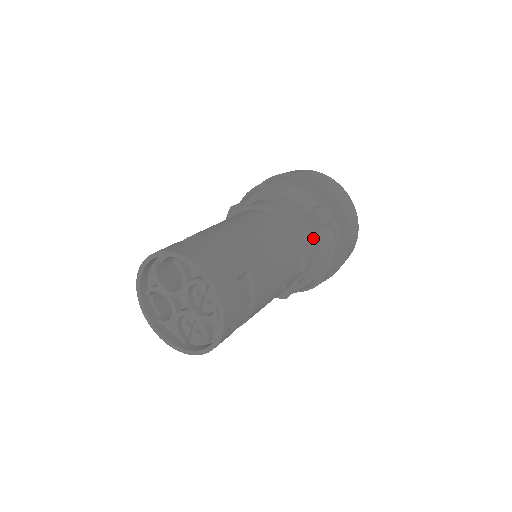
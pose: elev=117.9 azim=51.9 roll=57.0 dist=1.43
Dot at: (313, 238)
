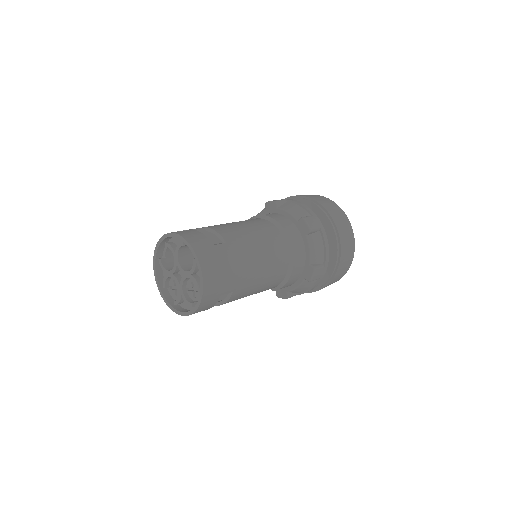
Dot at: (298, 279)
